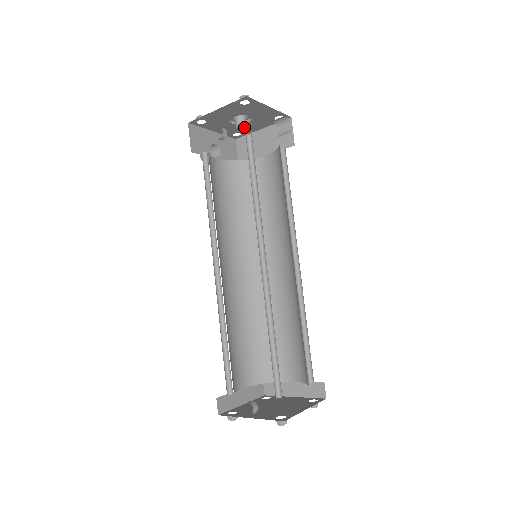
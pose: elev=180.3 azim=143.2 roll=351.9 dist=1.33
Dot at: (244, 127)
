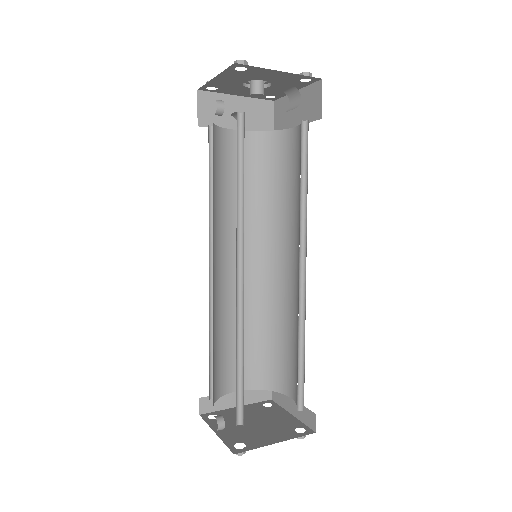
Dot at: (259, 94)
